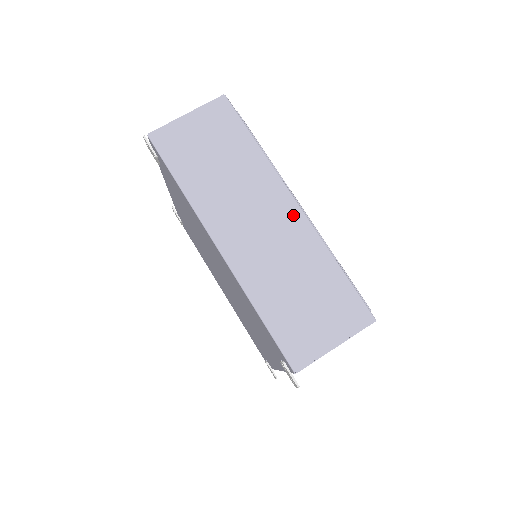
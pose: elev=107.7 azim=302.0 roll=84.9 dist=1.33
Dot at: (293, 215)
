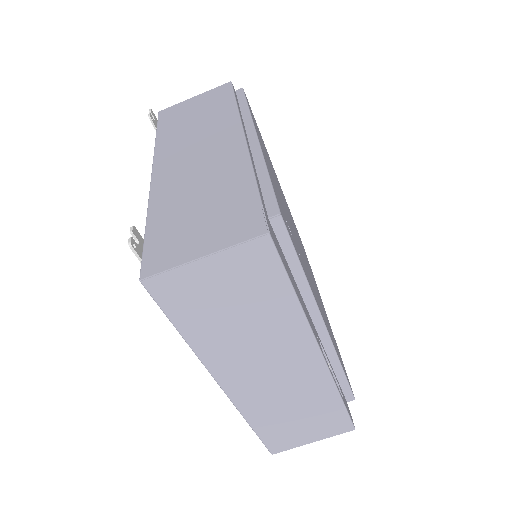
Dot at: (313, 366)
